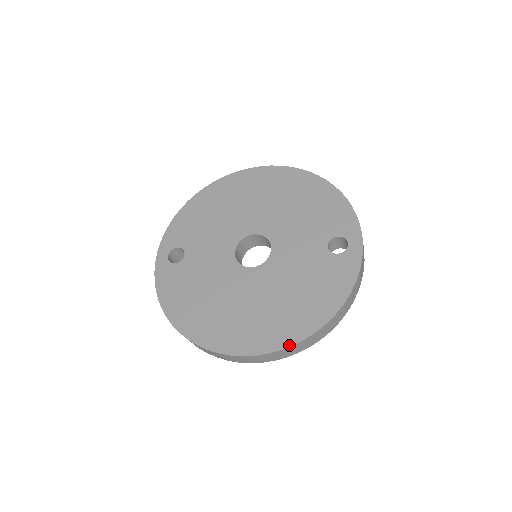
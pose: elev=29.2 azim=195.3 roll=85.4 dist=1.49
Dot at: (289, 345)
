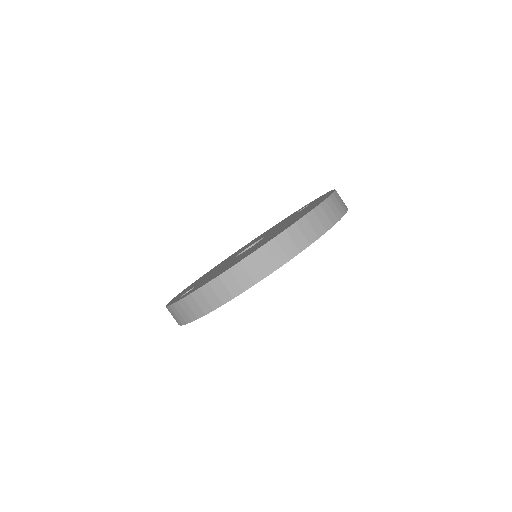
Dot at: (322, 202)
